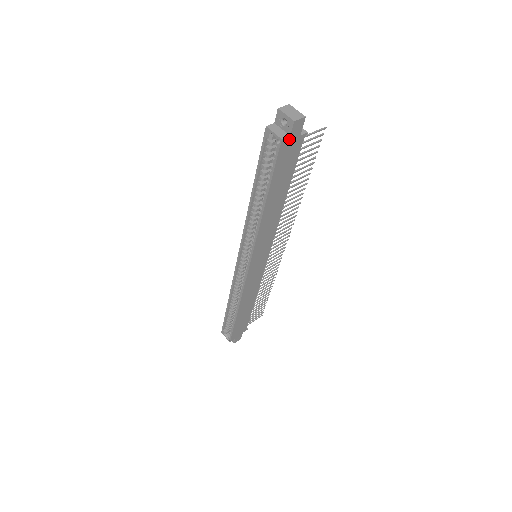
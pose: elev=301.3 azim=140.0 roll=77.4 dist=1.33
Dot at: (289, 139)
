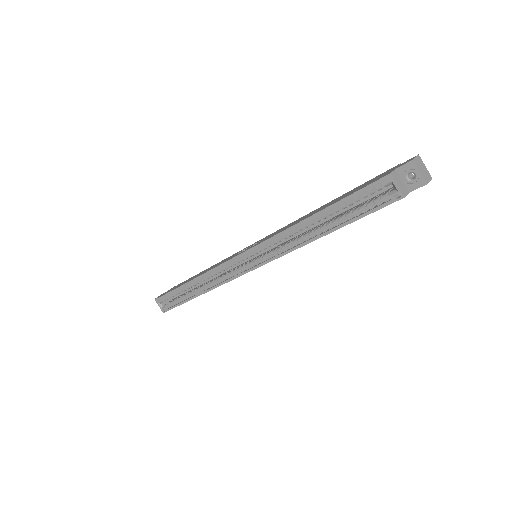
Dot at: (405, 194)
